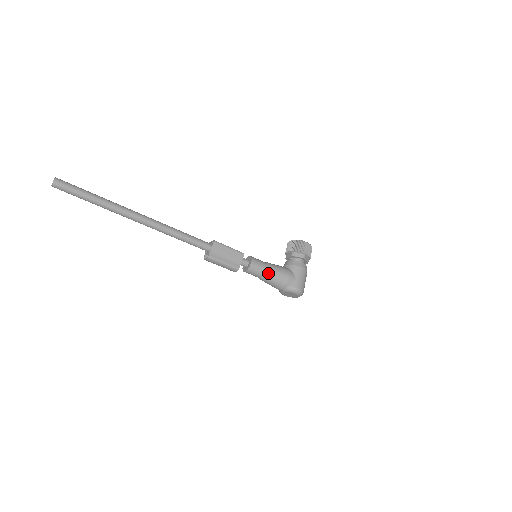
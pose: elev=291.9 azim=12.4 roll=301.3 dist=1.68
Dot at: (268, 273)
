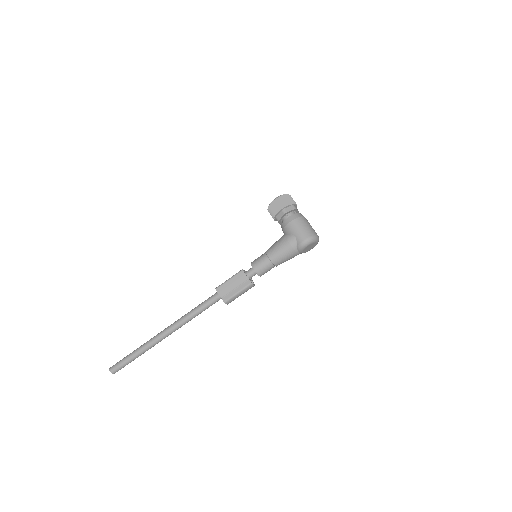
Dot at: (272, 259)
